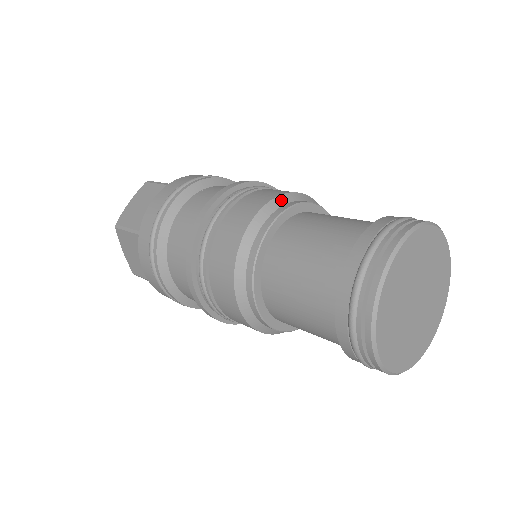
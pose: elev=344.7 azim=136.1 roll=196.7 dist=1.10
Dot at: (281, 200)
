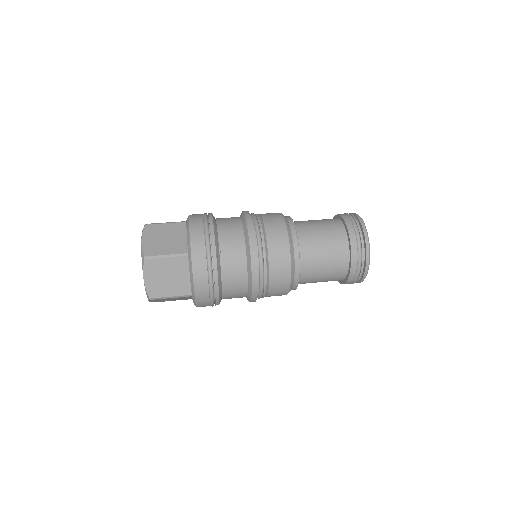
Dot at: (291, 244)
